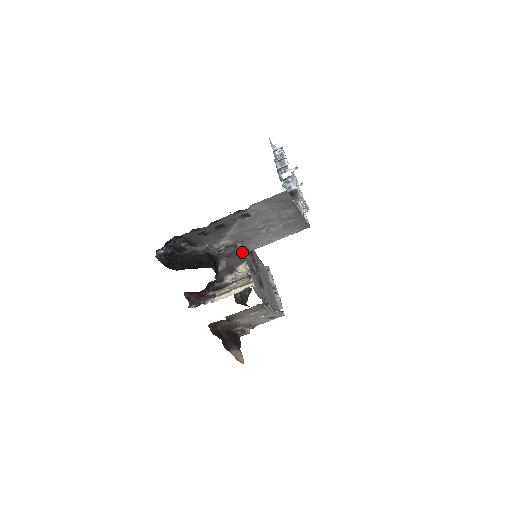
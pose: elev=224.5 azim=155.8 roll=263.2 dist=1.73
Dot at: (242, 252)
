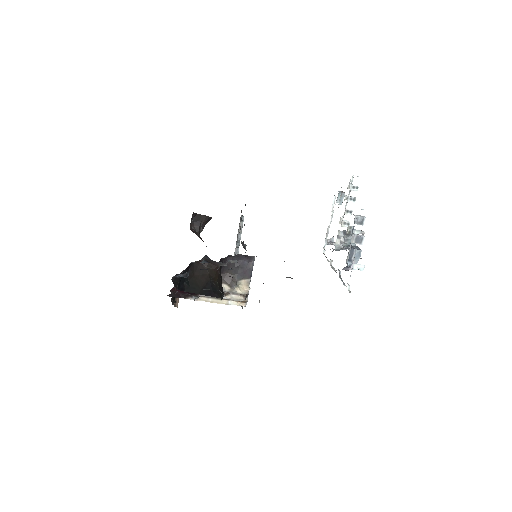
Dot at: (252, 268)
